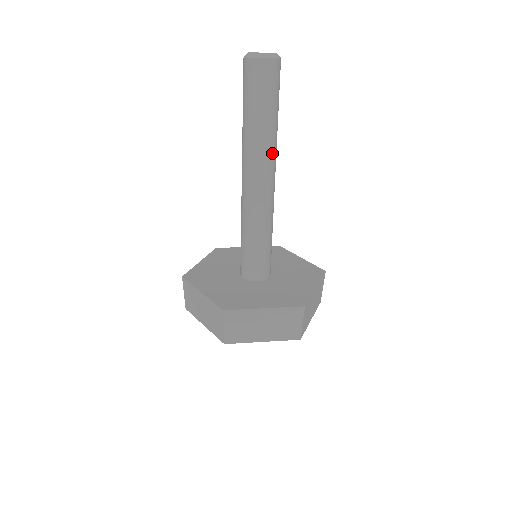
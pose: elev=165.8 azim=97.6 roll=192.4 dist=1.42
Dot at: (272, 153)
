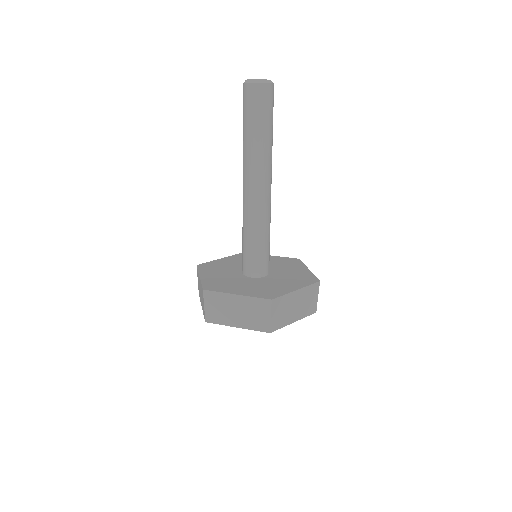
Dot at: (263, 162)
